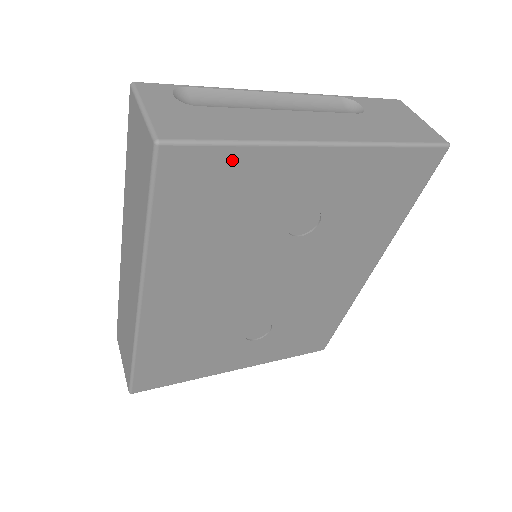
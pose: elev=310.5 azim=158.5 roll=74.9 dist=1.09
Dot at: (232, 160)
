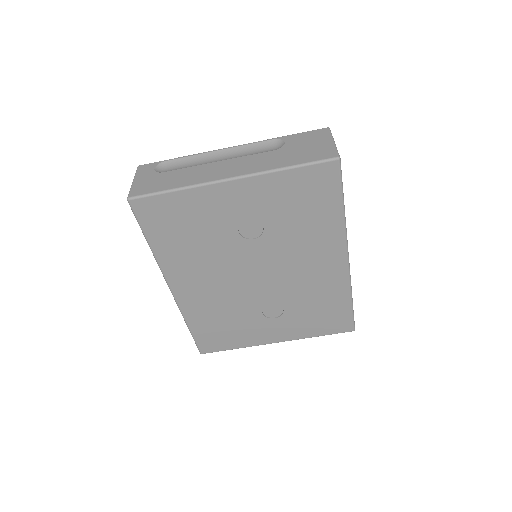
Dot at: (173, 200)
